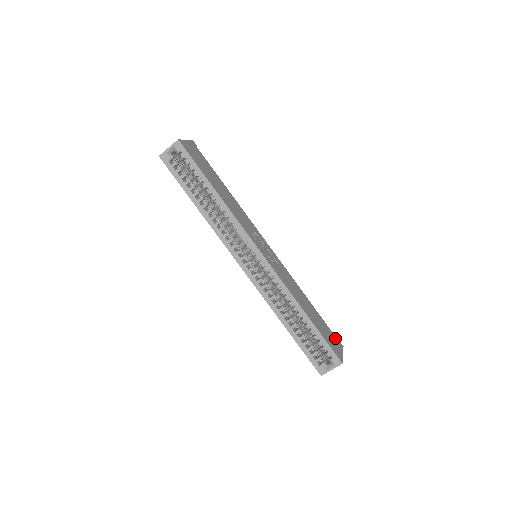
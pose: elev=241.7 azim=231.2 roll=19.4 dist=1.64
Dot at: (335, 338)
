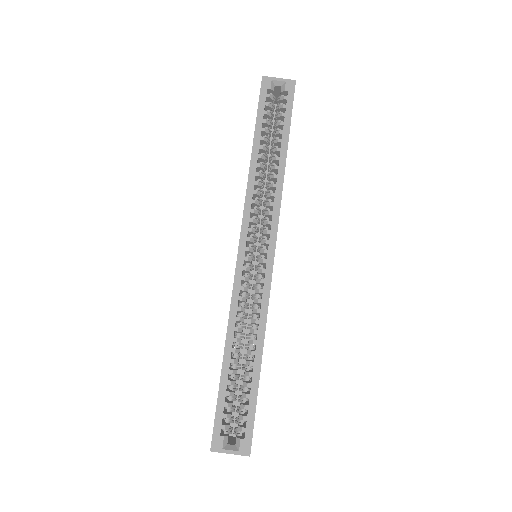
Dot at: occluded
